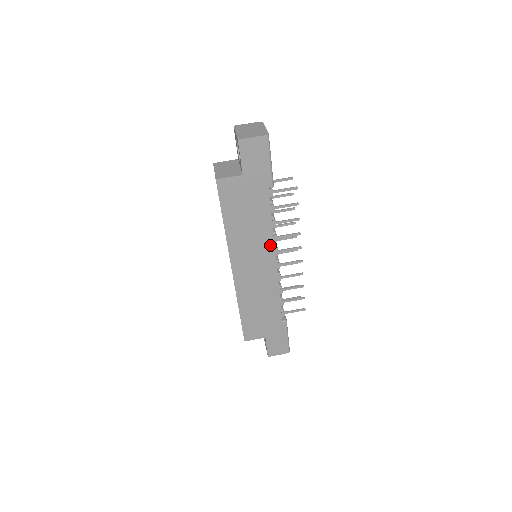
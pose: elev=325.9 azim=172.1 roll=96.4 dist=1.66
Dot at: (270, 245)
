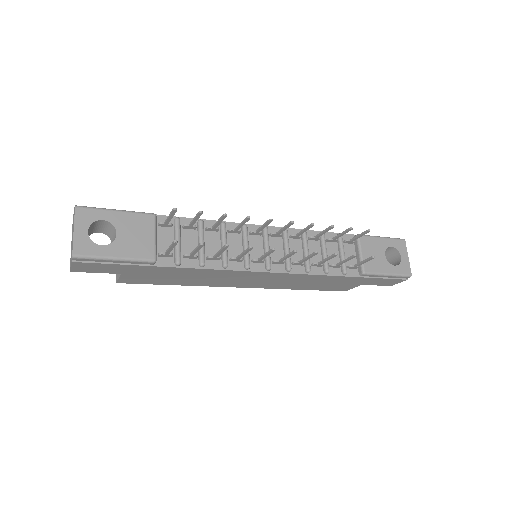
Dot at: (237, 272)
